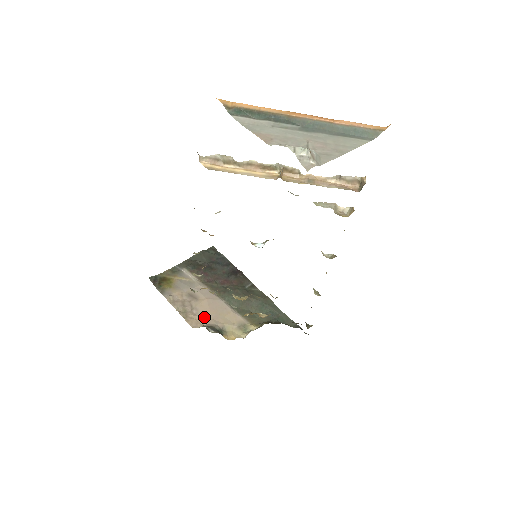
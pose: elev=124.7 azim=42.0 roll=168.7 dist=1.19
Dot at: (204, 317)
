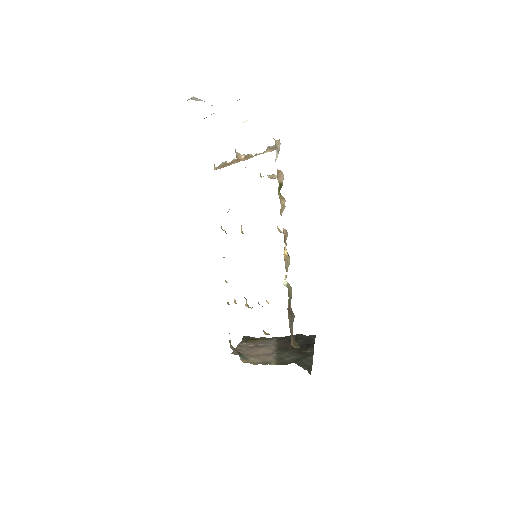
Dot at: (247, 353)
